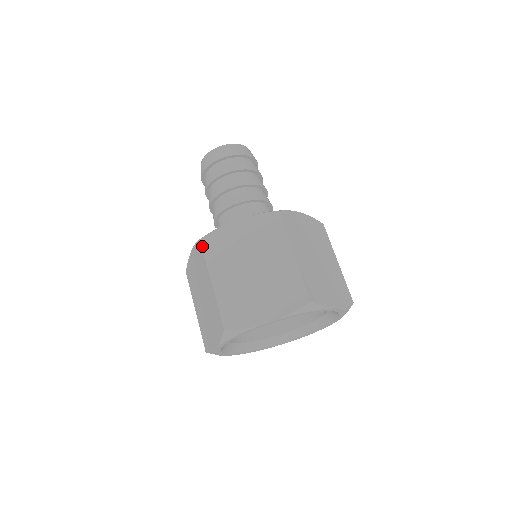
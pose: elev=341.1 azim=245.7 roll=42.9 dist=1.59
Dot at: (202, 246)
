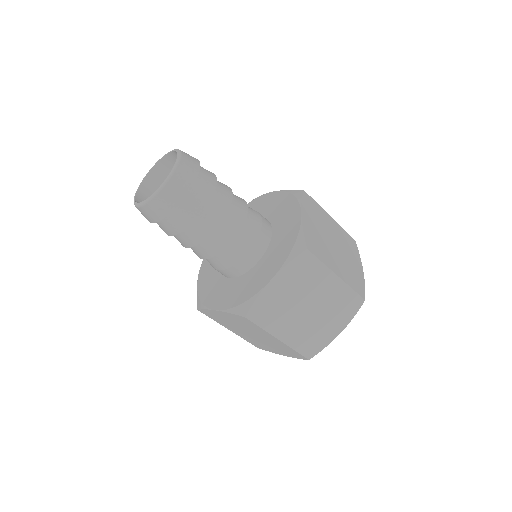
Dot at: (251, 321)
